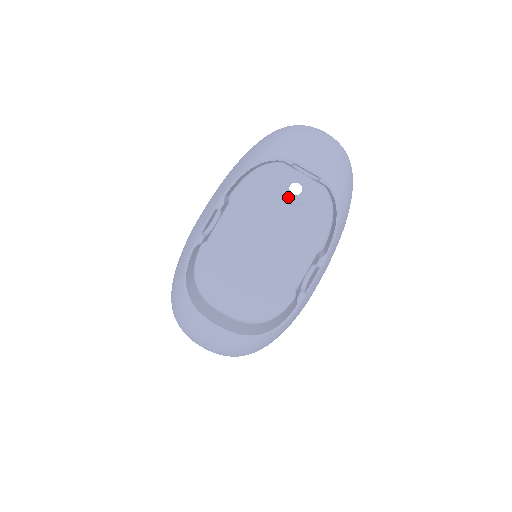
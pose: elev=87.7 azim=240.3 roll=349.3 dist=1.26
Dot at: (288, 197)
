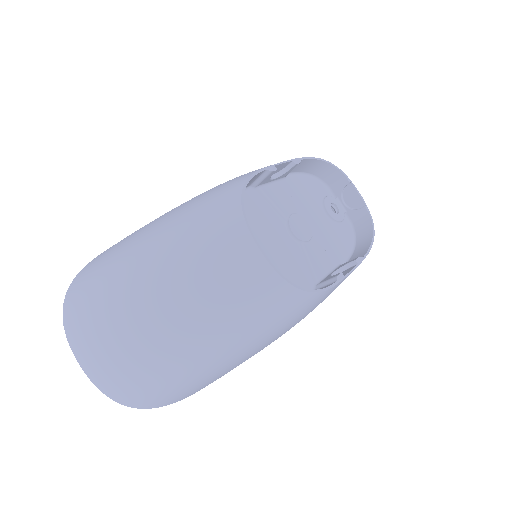
Dot at: (329, 209)
